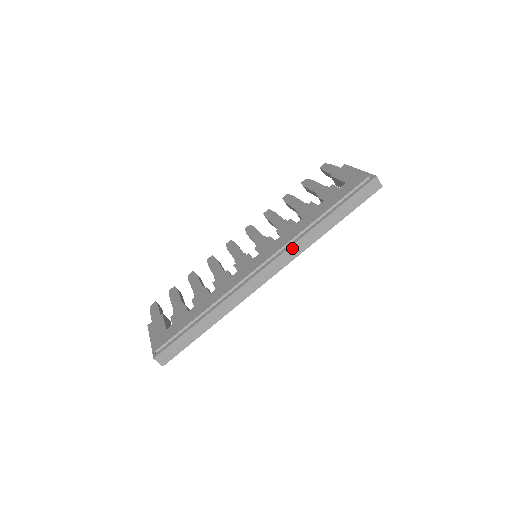
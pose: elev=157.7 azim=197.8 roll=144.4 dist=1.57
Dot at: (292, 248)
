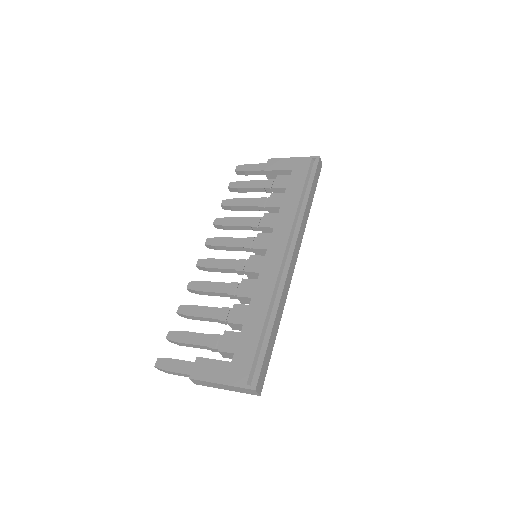
Dot at: (300, 230)
